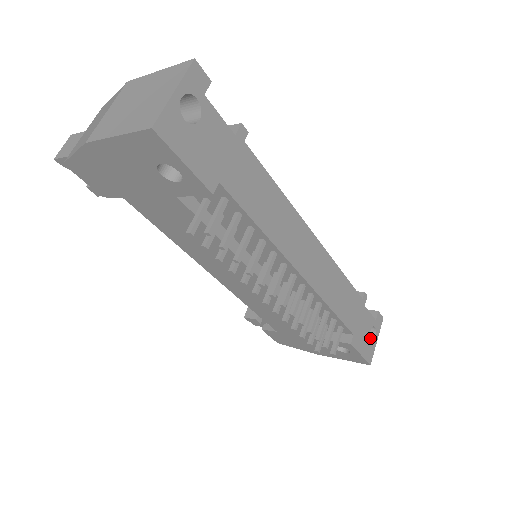
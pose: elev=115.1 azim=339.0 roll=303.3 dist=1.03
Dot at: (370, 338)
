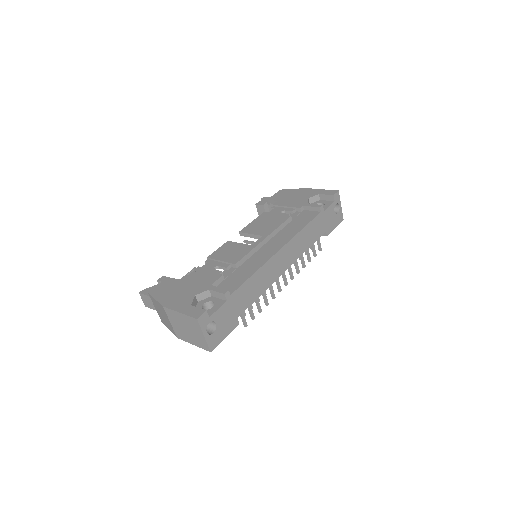
Dot at: (336, 207)
